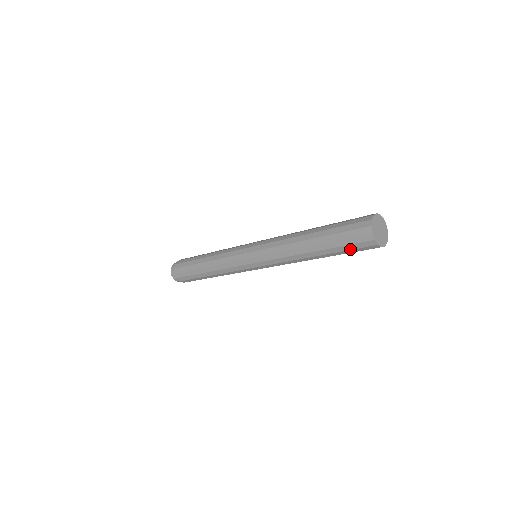
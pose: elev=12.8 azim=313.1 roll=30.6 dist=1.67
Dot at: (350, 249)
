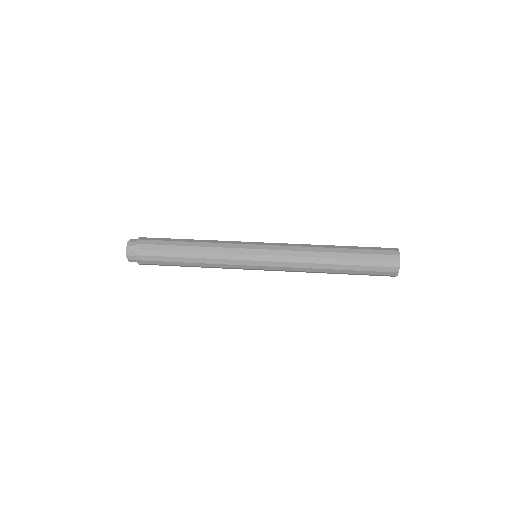
Dot at: (371, 274)
